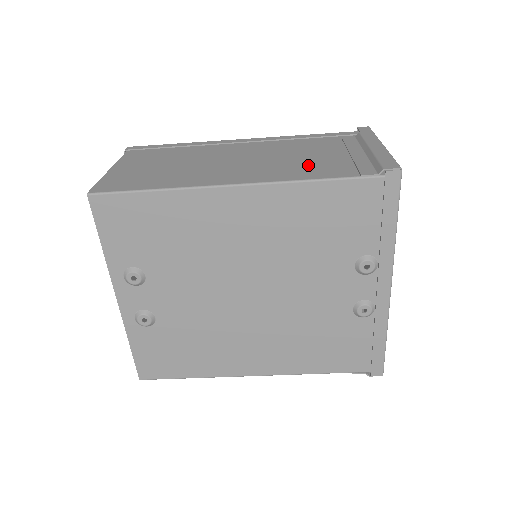
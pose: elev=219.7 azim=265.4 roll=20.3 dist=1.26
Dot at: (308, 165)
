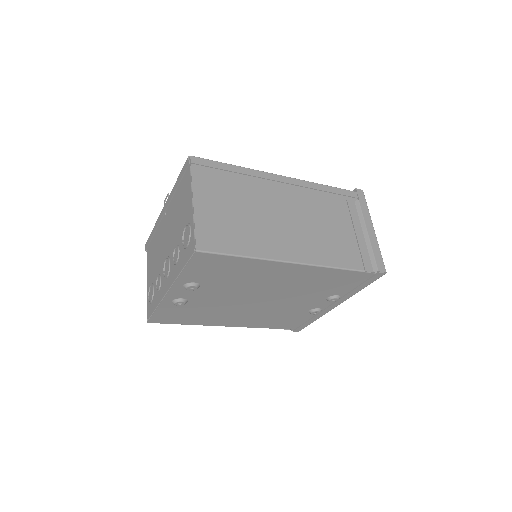
Dot at: (334, 244)
